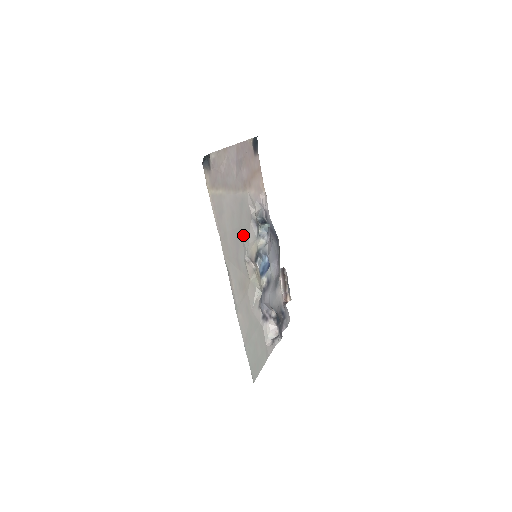
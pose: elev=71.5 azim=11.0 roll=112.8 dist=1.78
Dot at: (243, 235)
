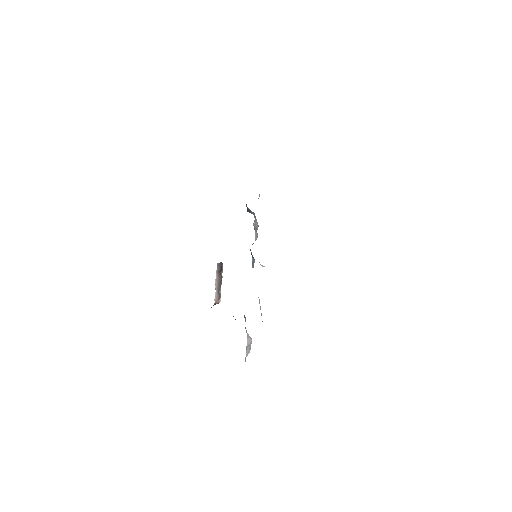
Dot at: occluded
